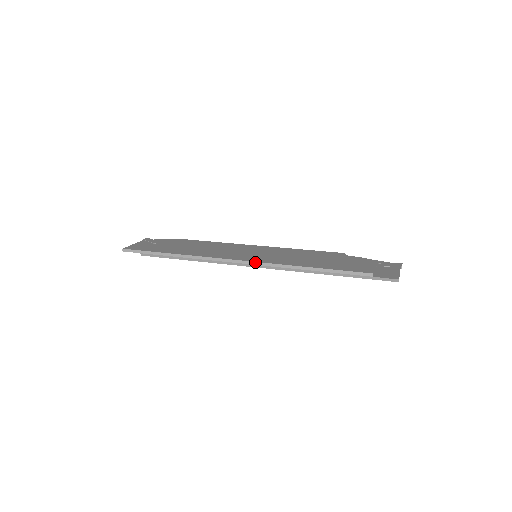
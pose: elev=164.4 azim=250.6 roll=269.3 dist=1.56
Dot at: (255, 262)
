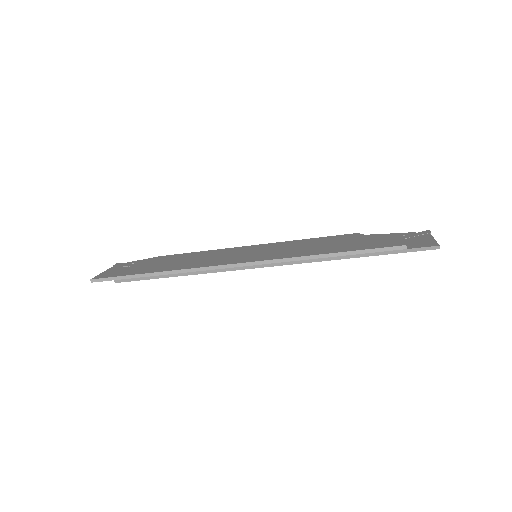
Dot at: (259, 261)
